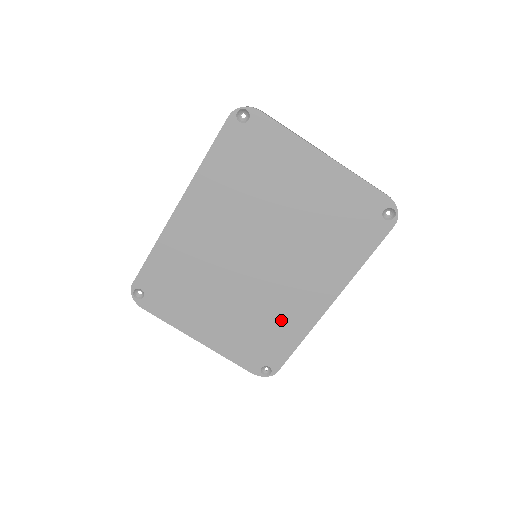
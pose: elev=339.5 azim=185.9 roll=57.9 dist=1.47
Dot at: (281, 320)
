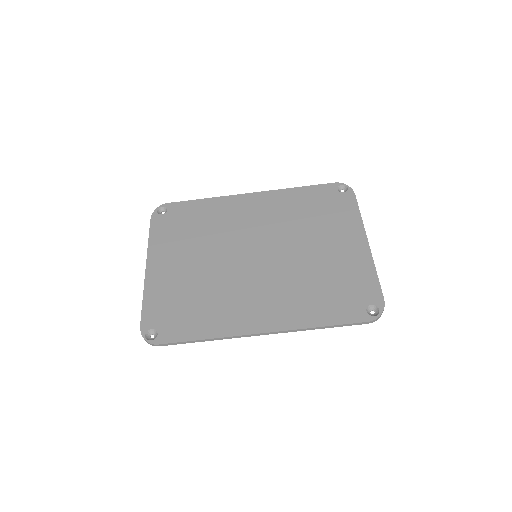
Dot at: (215, 309)
